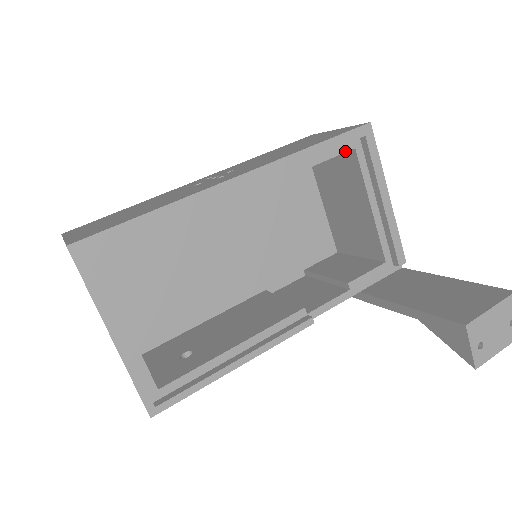
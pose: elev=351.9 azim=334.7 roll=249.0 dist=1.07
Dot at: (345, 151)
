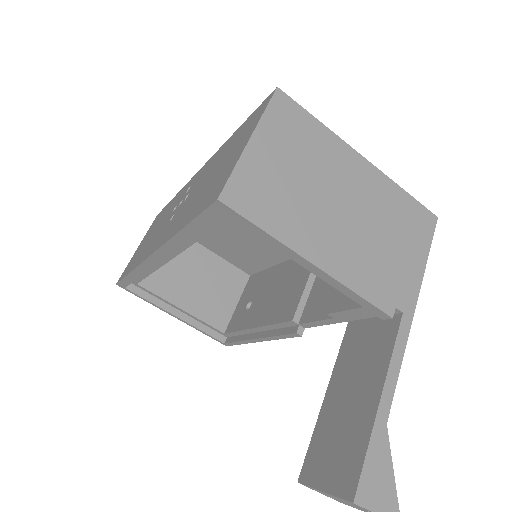
Dot at: (225, 219)
